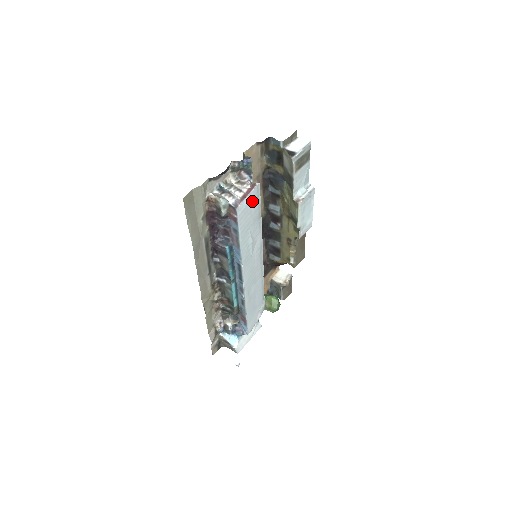
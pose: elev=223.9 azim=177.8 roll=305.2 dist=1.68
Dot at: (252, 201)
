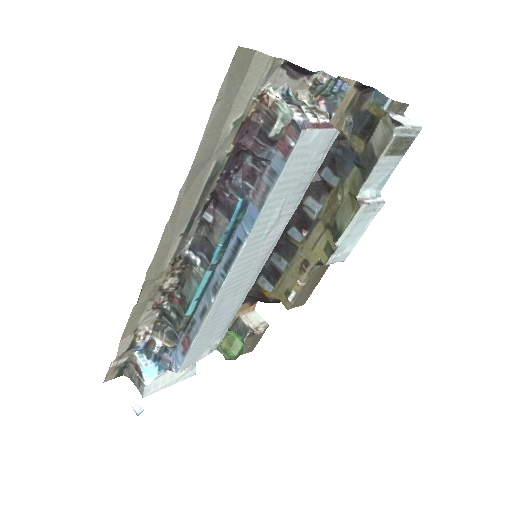
Dot at: (318, 148)
